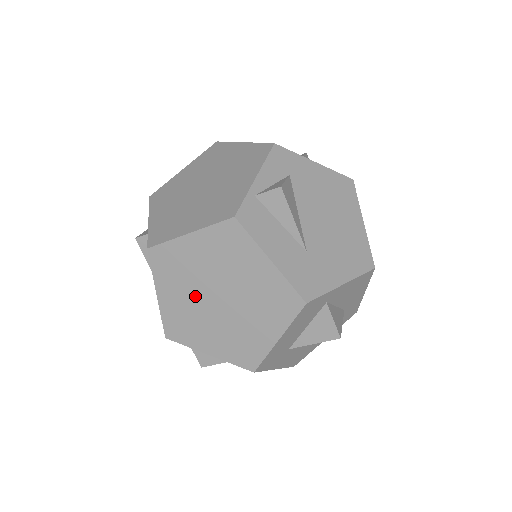
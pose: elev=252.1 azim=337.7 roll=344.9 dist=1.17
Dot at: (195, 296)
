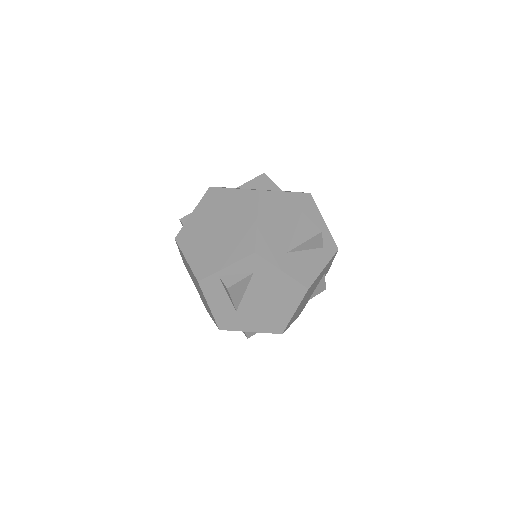
Dot at: occluded
